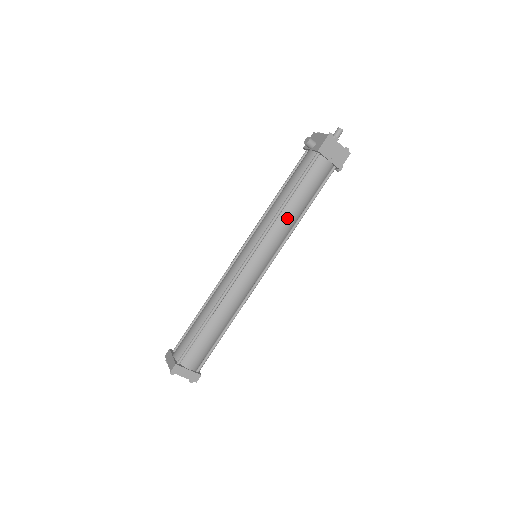
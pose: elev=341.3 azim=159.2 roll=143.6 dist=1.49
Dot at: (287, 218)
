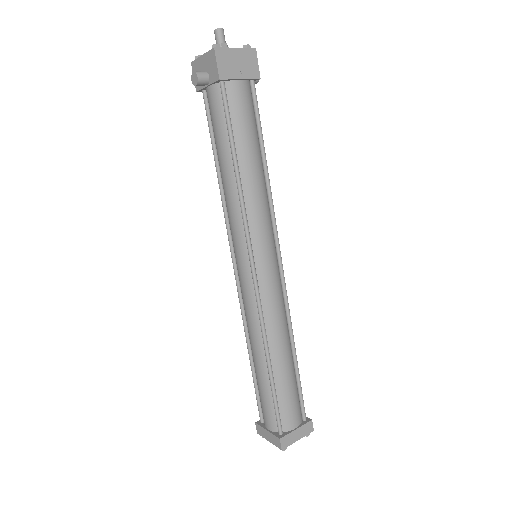
Dot at: (254, 187)
